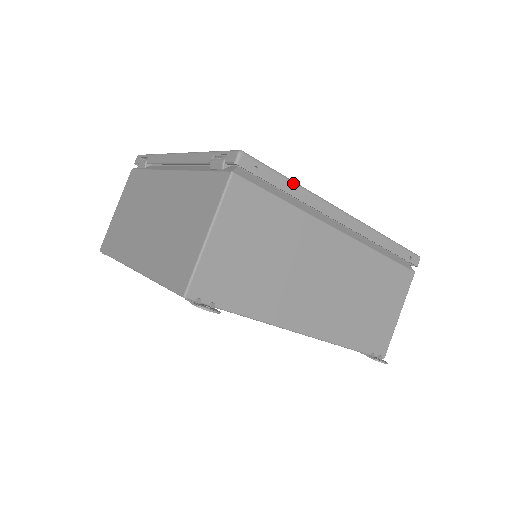
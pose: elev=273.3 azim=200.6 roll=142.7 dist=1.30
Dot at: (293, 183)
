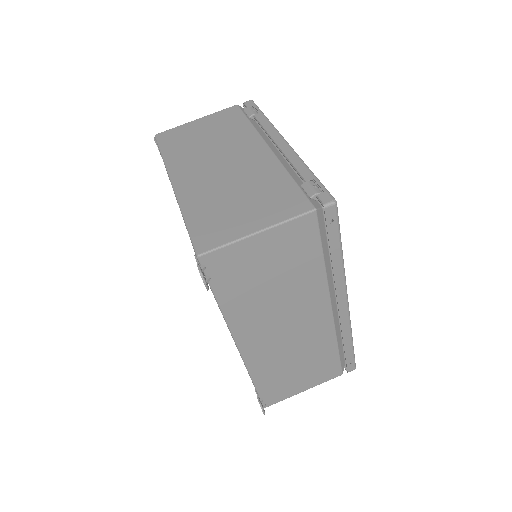
Dot at: (341, 252)
